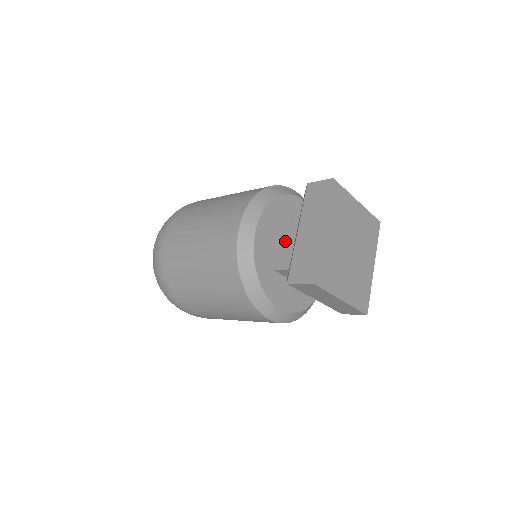
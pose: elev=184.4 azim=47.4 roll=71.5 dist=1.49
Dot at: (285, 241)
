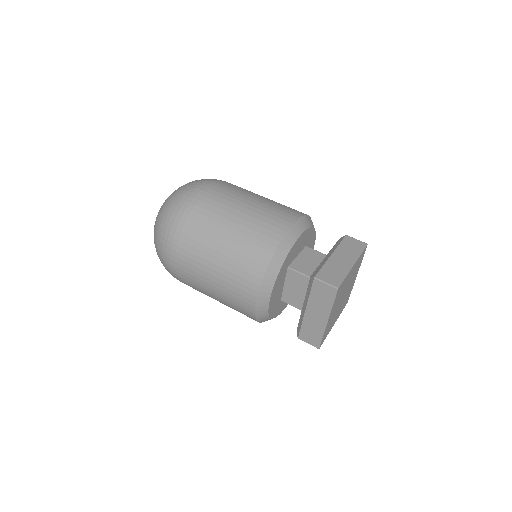
Dot at: (289, 286)
